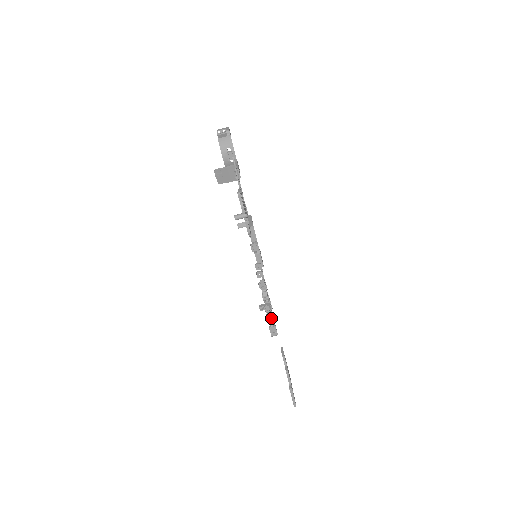
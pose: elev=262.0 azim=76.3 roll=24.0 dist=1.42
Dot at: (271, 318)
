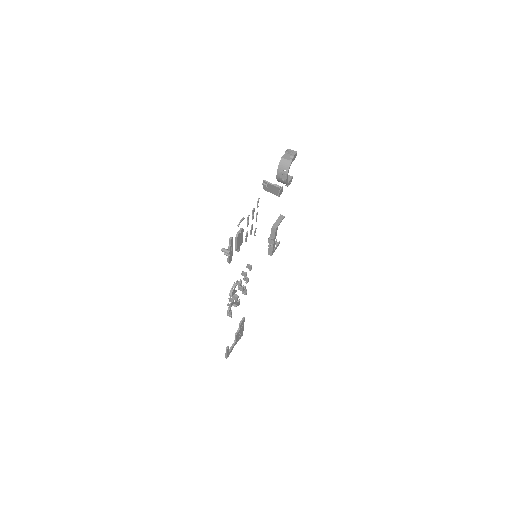
Dot at: (235, 304)
